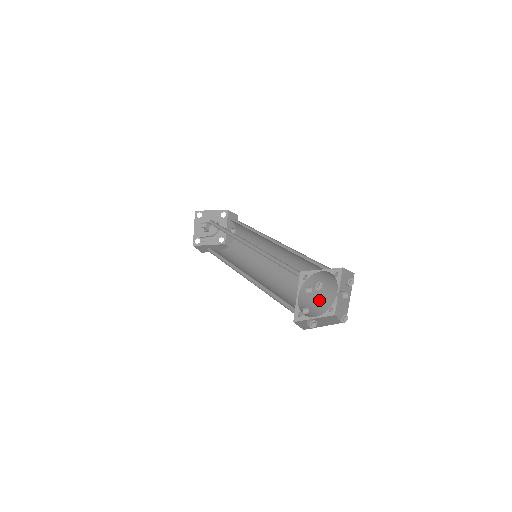
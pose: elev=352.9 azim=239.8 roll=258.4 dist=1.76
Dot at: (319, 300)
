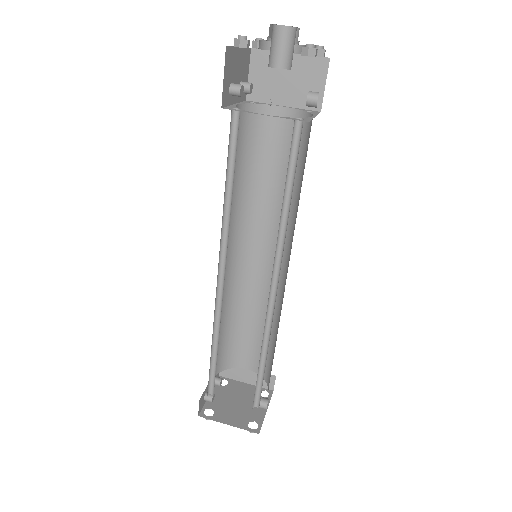
Dot at: (267, 364)
